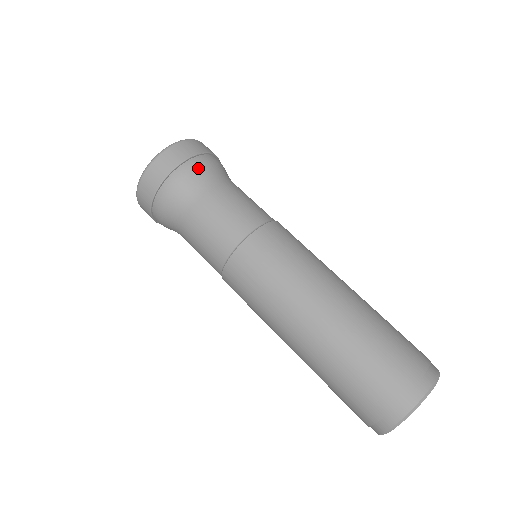
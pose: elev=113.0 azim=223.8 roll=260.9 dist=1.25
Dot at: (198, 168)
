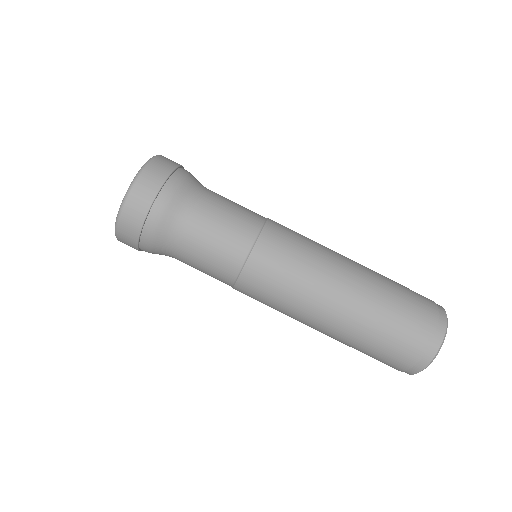
Dot at: (154, 237)
